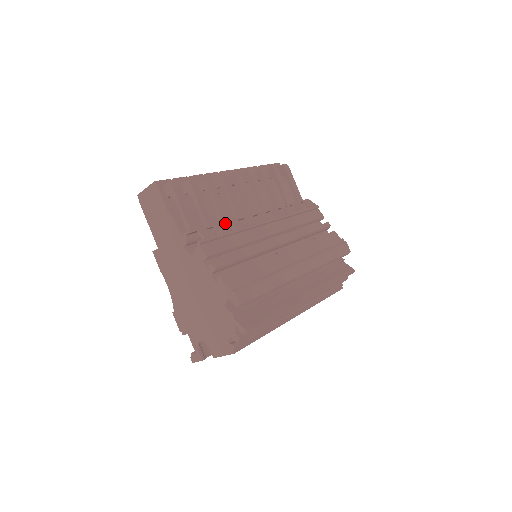
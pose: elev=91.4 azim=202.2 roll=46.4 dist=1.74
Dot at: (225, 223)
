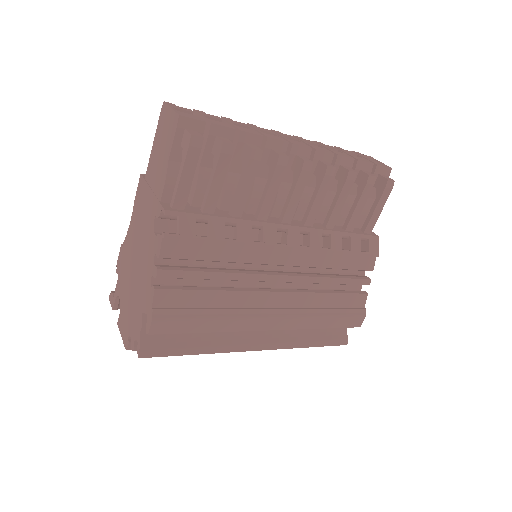
Dot at: (230, 220)
